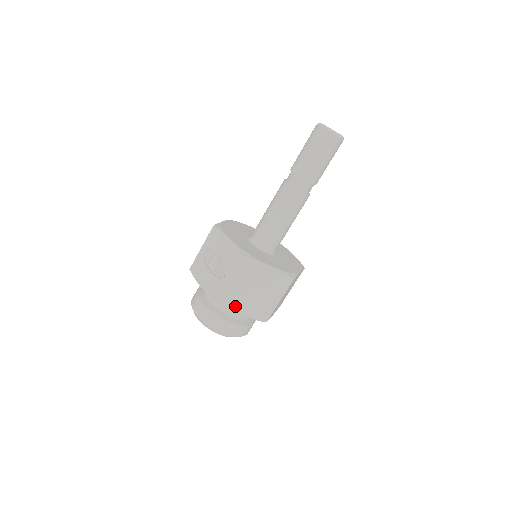
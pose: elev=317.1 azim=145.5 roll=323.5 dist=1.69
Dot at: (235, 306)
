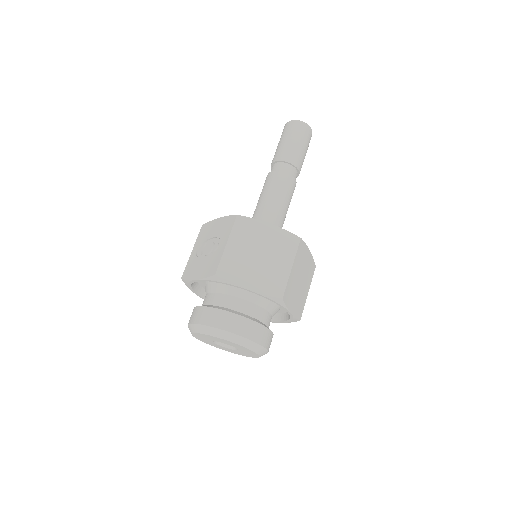
Dot at: (238, 278)
